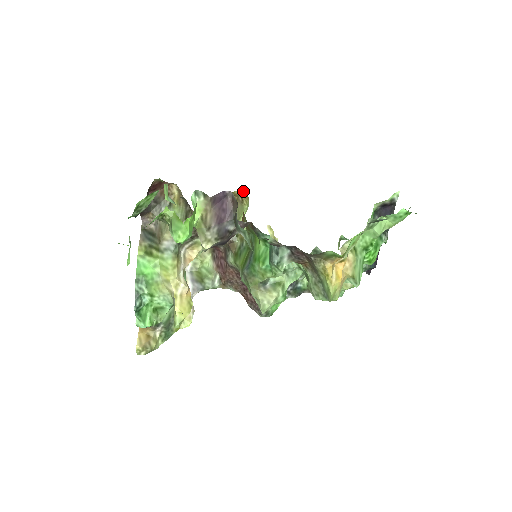
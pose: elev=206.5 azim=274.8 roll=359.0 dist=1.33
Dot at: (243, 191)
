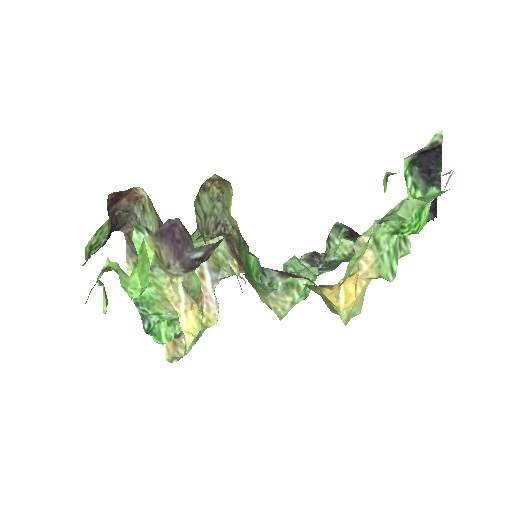
Dot at: (219, 176)
